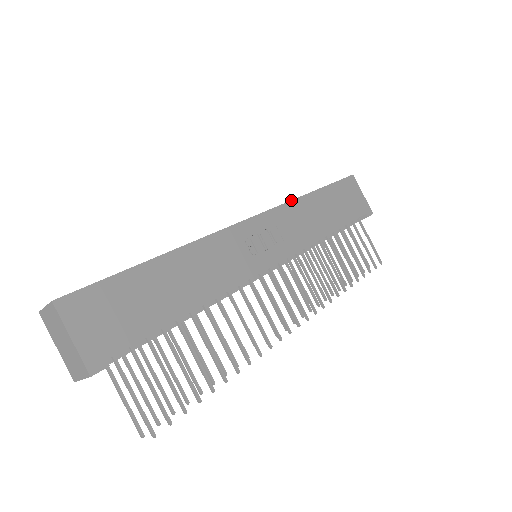
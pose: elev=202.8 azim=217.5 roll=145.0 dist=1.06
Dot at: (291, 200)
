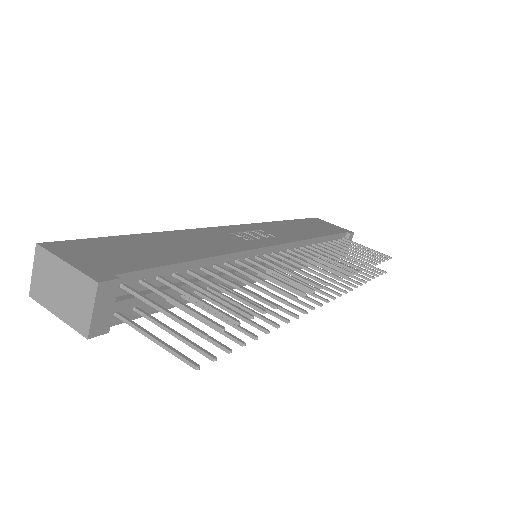
Dot at: (266, 222)
